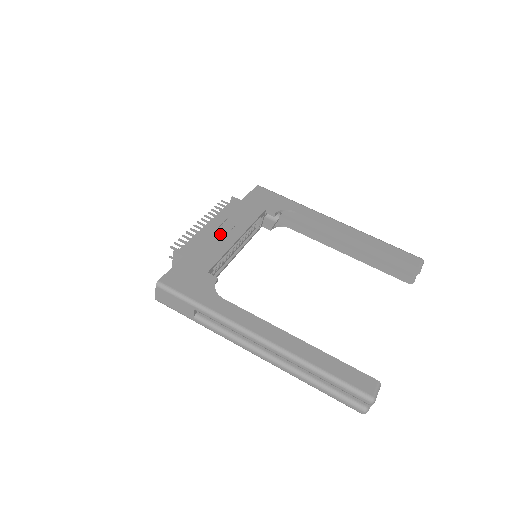
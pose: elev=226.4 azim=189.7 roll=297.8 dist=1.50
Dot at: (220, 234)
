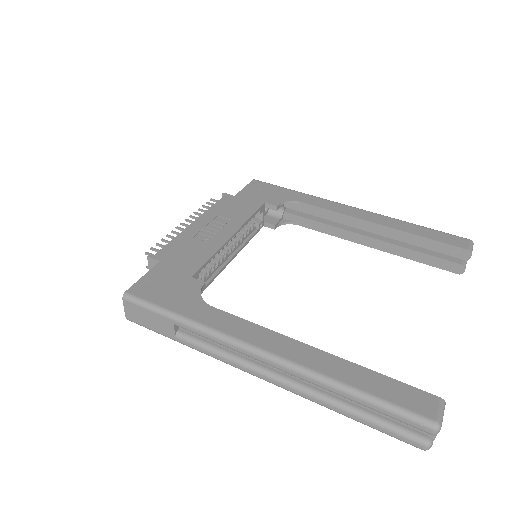
Dot at: (208, 233)
